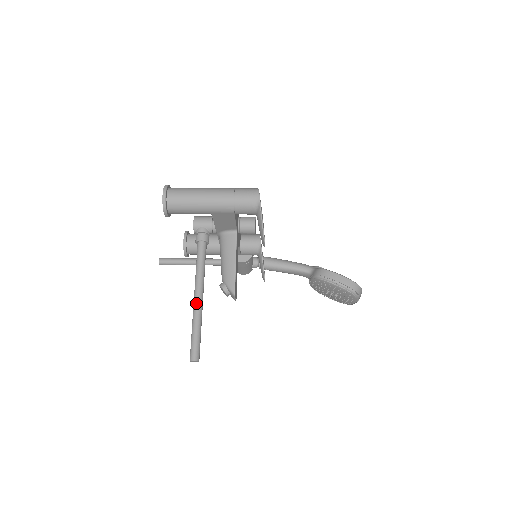
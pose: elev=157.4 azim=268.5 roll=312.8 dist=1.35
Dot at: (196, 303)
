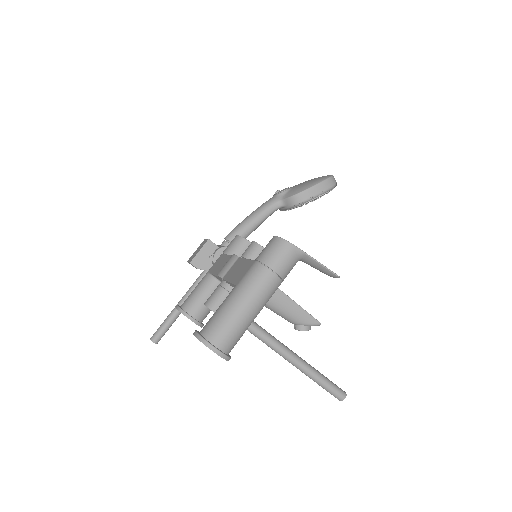
Dot at: (298, 365)
